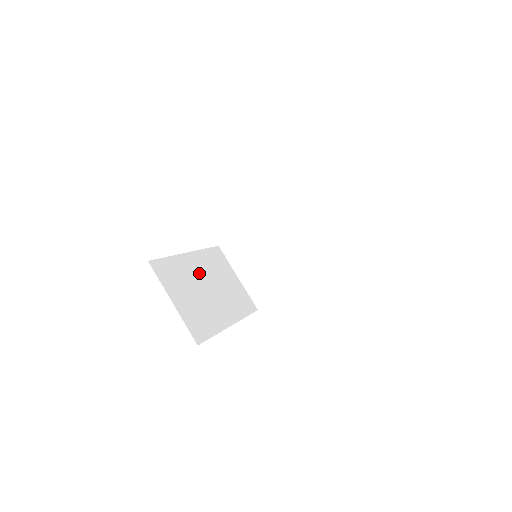
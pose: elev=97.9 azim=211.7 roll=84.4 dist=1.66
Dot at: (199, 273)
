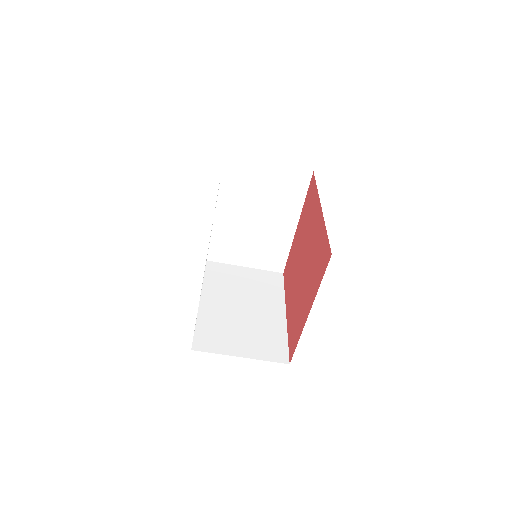
Dot at: (224, 305)
